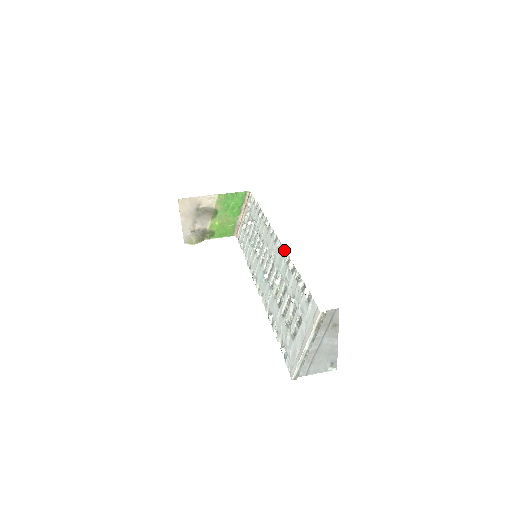
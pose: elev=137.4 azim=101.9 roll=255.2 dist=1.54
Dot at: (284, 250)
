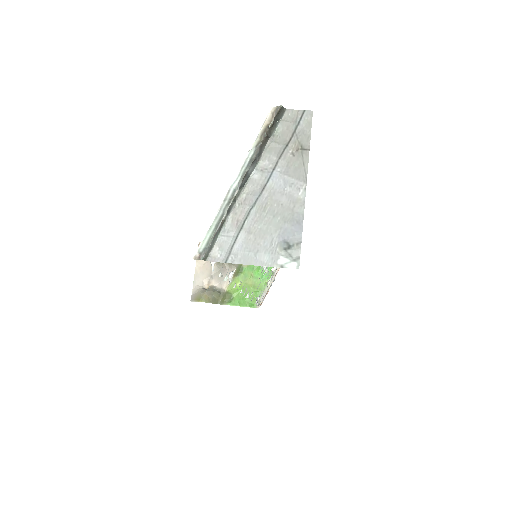
Dot at: occluded
